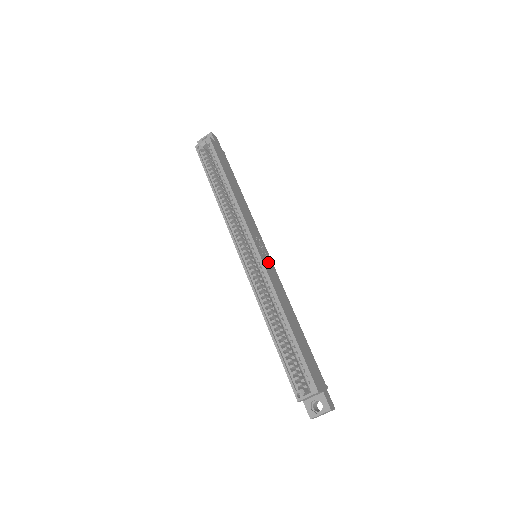
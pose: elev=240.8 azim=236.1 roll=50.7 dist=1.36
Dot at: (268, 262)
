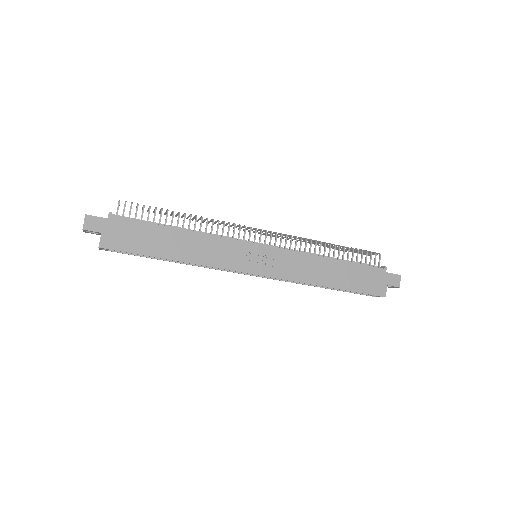
Dot at: (271, 259)
